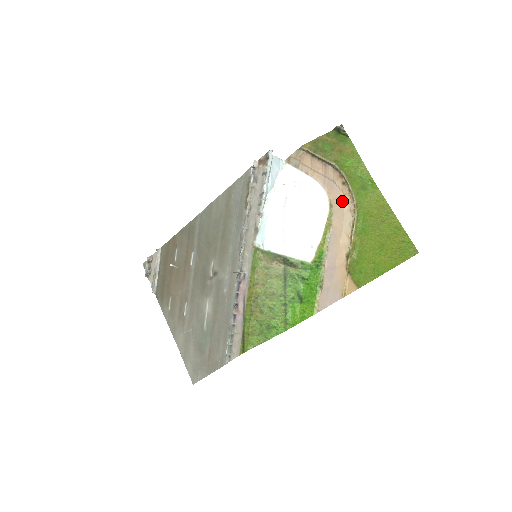
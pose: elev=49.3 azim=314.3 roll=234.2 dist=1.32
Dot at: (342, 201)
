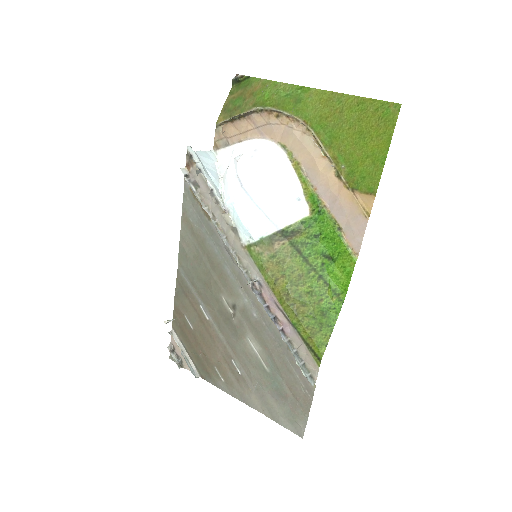
Dot at: (289, 132)
